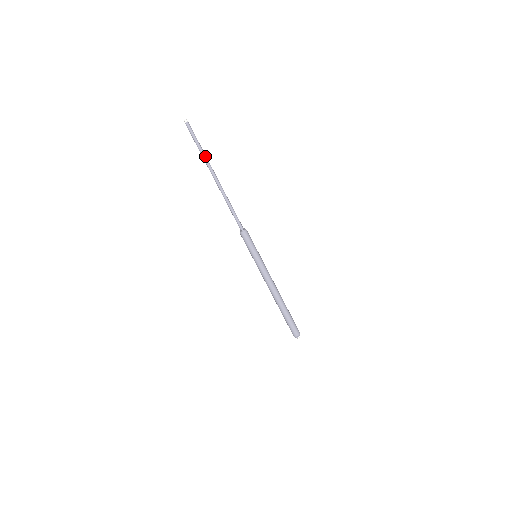
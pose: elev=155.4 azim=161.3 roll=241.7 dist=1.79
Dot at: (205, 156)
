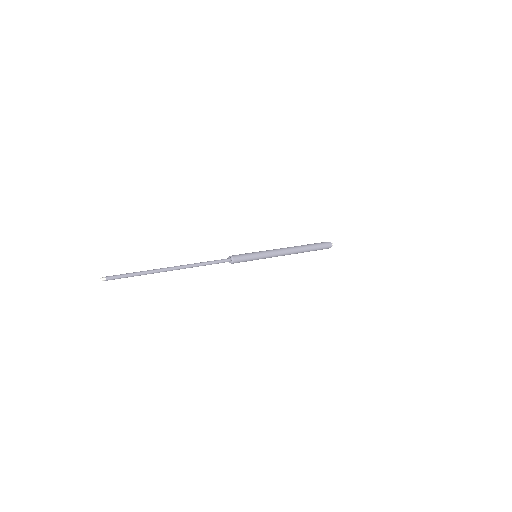
Dot at: (148, 272)
